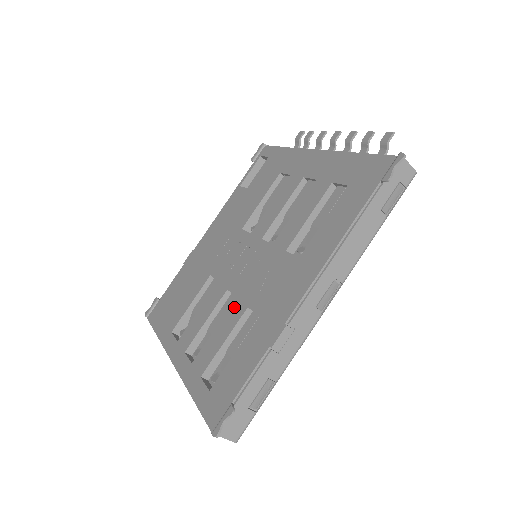
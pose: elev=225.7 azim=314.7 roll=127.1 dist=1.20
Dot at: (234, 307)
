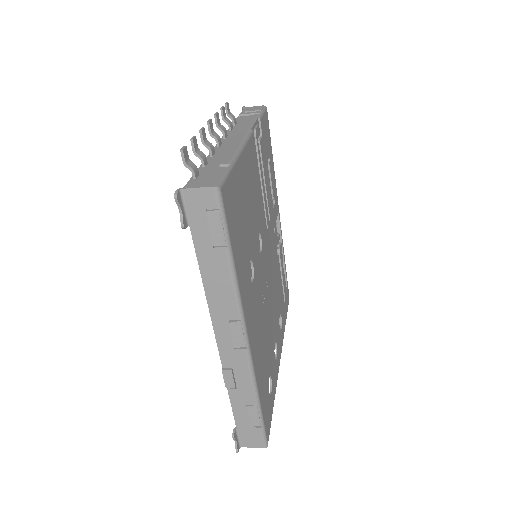
Dot at: occluded
